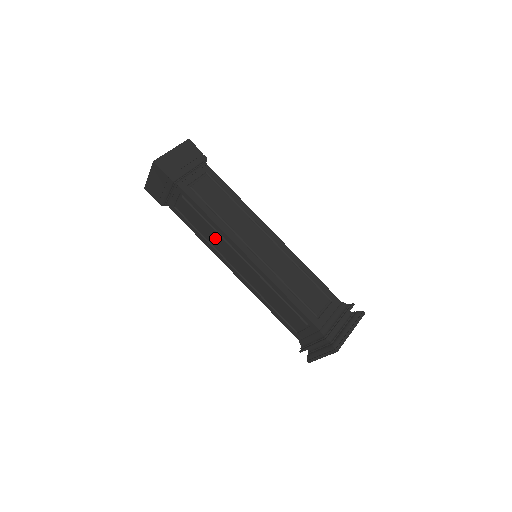
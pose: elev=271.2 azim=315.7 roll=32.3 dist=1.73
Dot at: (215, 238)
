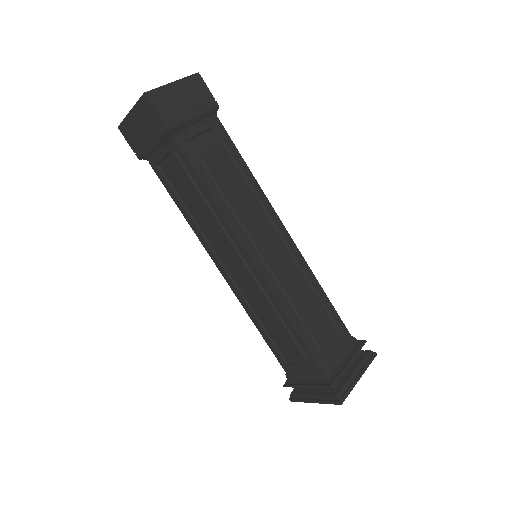
Dot at: (209, 222)
